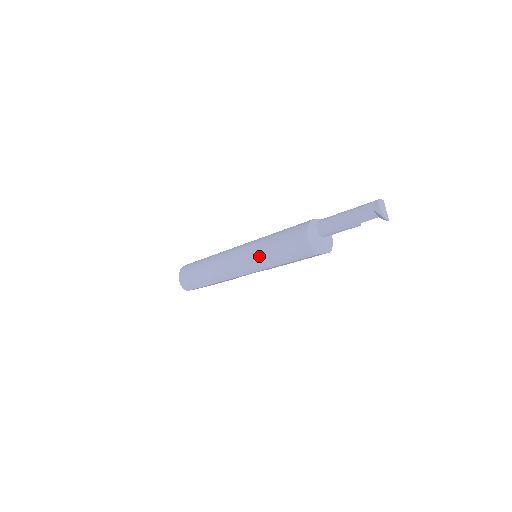
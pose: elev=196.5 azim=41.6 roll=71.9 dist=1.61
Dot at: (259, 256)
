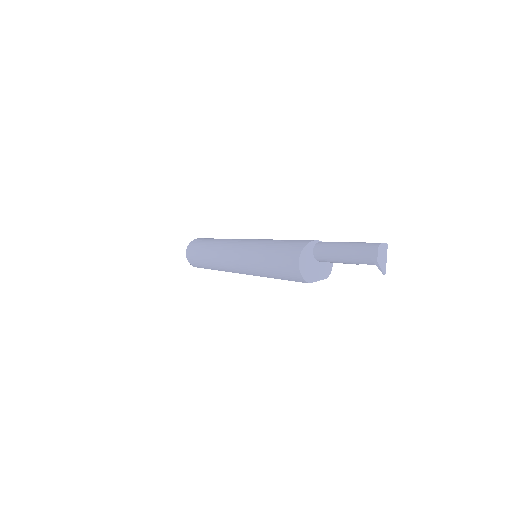
Dot at: (254, 264)
